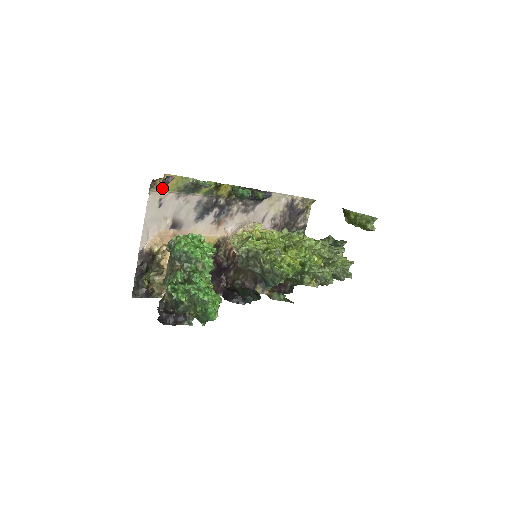
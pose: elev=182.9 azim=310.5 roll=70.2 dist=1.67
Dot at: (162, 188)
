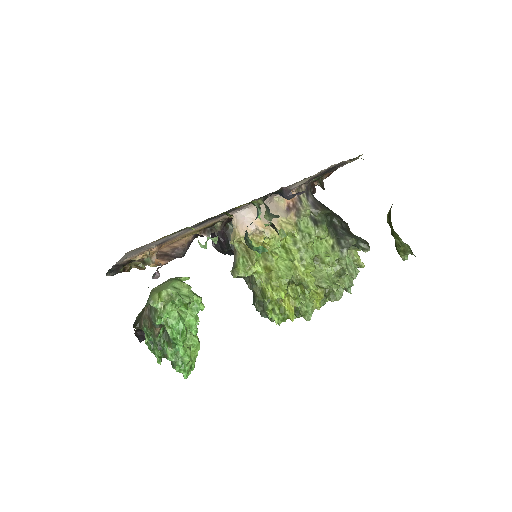
Dot at: occluded
